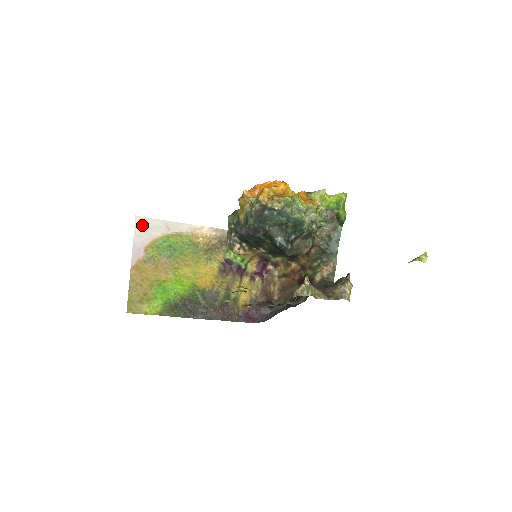
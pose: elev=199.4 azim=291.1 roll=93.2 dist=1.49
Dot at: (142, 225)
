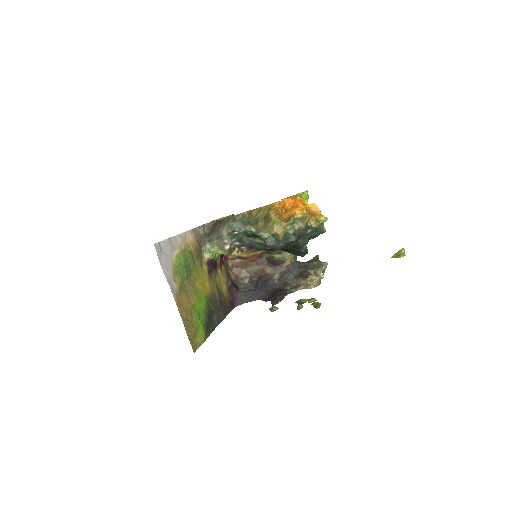
Dot at: (160, 253)
